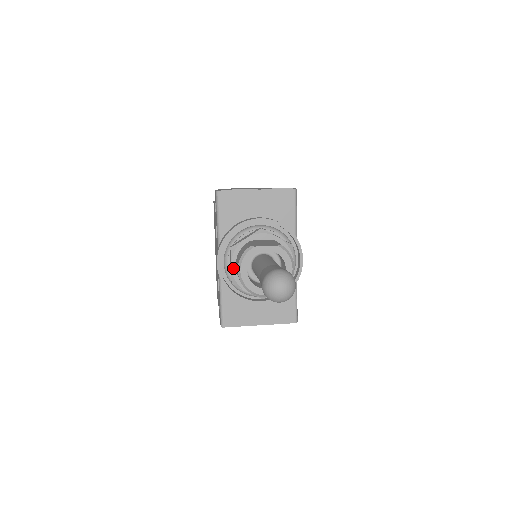
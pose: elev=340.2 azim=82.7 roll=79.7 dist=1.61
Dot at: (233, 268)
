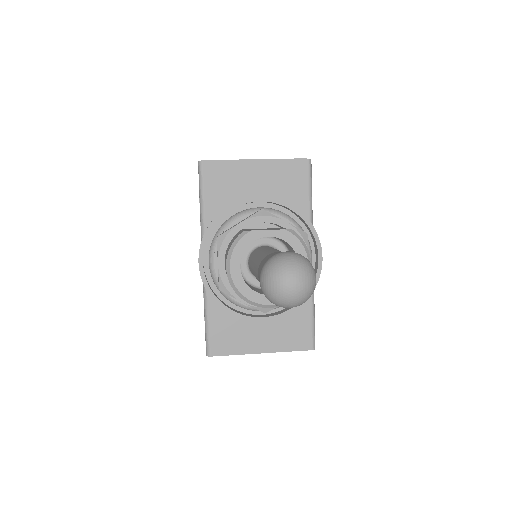
Dot at: (221, 267)
